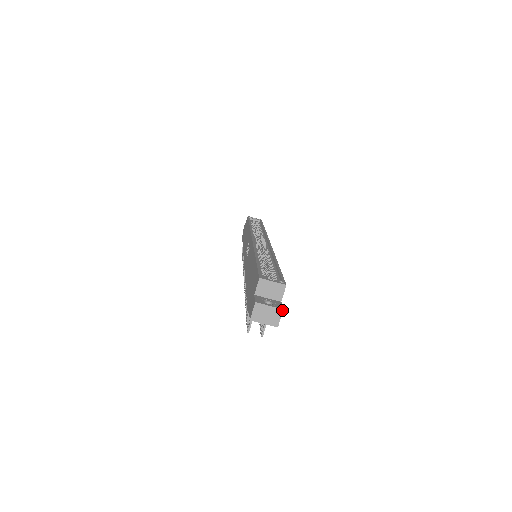
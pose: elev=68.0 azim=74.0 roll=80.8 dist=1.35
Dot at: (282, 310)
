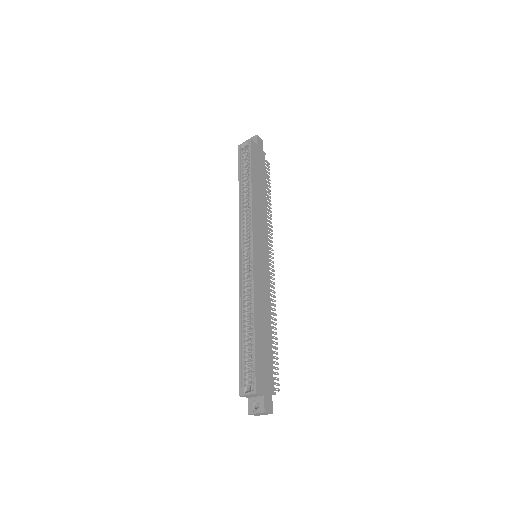
Dot at: (264, 413)
